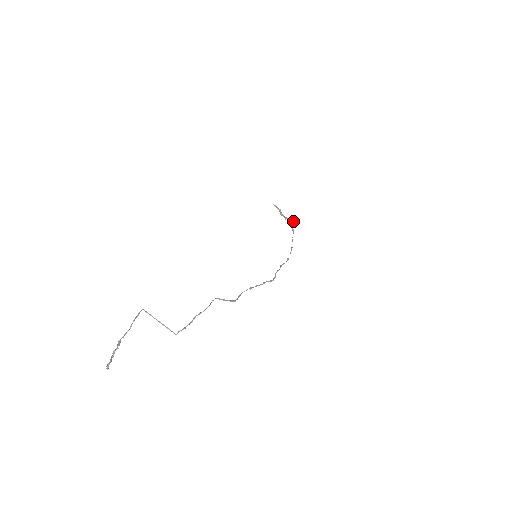
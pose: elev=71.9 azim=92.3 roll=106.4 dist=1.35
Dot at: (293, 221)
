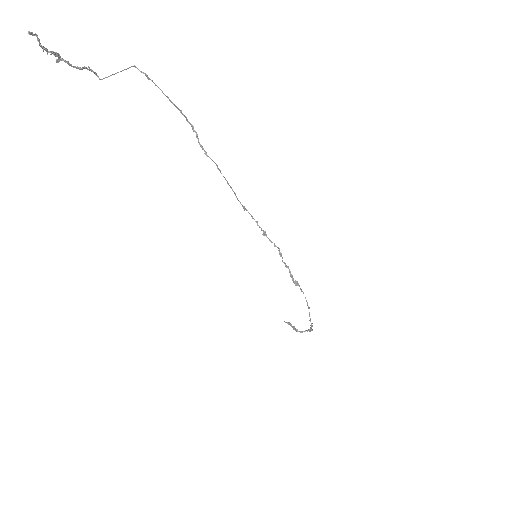
Dot at: occluded
